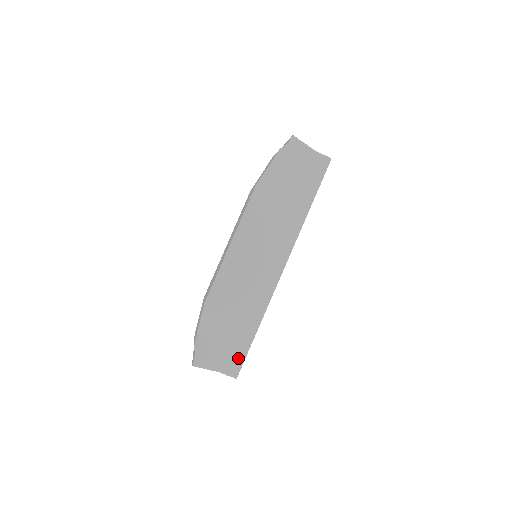
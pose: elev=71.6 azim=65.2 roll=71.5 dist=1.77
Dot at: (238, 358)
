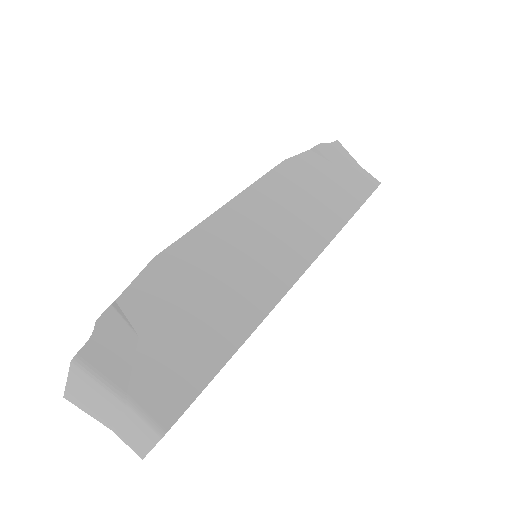
Dot at: (184, 387)
